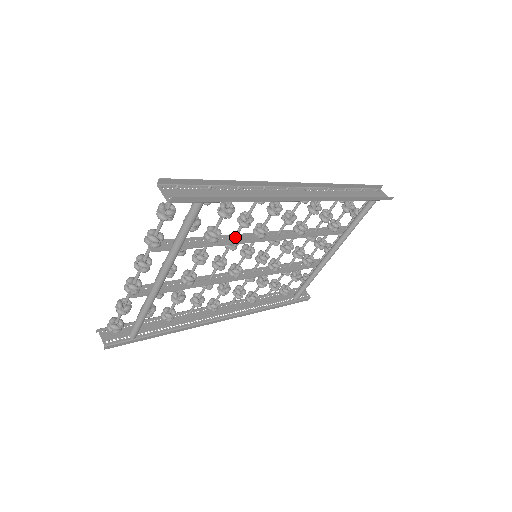
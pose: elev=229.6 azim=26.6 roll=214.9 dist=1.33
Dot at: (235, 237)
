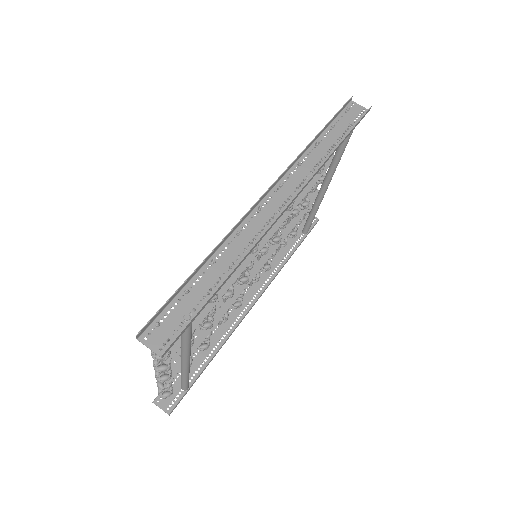
Dot at: occluded
